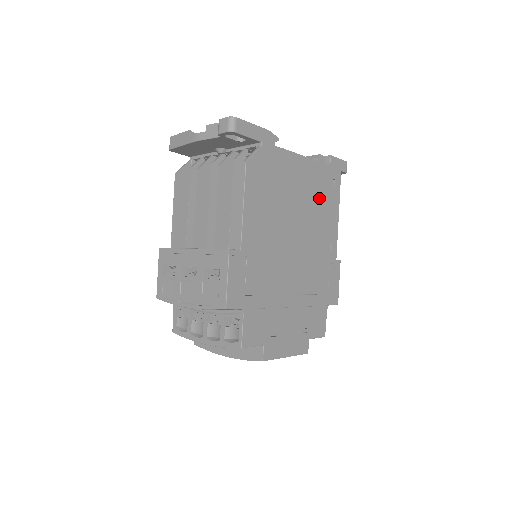
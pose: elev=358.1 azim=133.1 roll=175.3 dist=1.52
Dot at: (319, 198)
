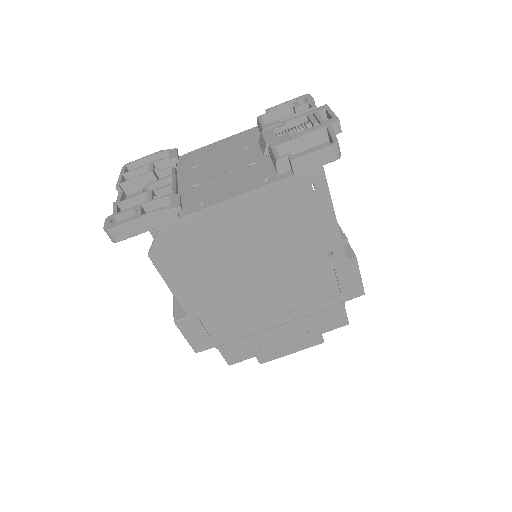
Dot at: (286, 221)
